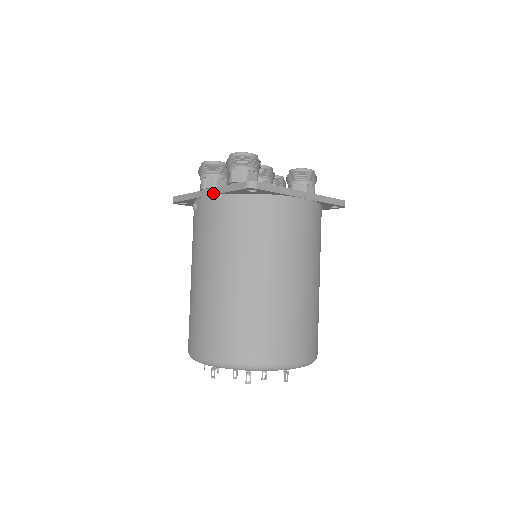
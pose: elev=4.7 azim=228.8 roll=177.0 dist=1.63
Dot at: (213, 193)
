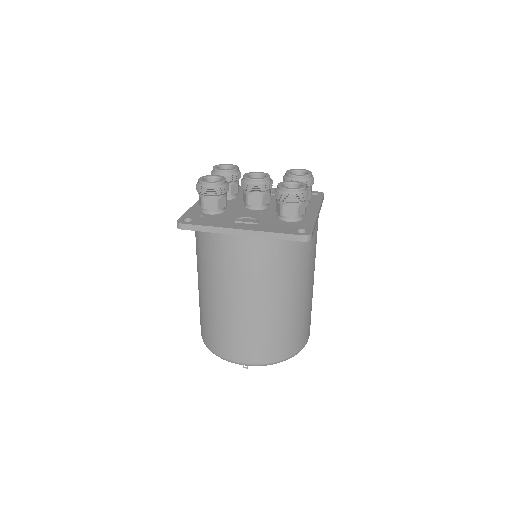
Dot at: occluded
